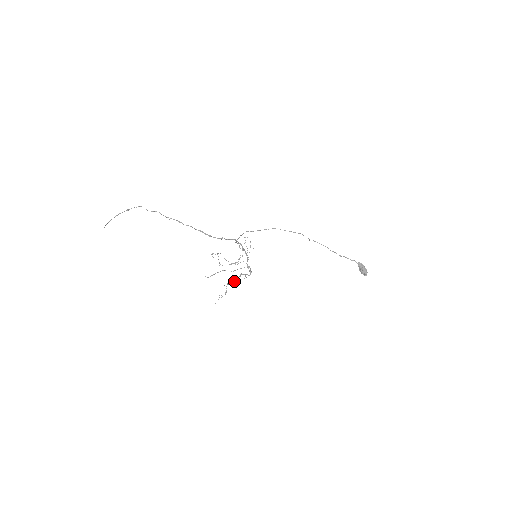
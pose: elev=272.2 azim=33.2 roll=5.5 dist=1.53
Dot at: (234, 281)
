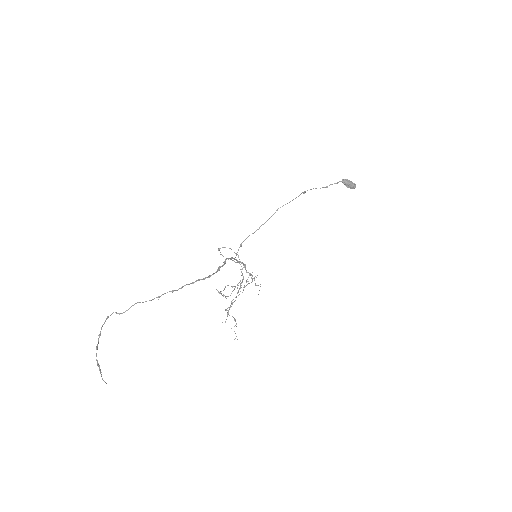
Dot at: (233, 302)
